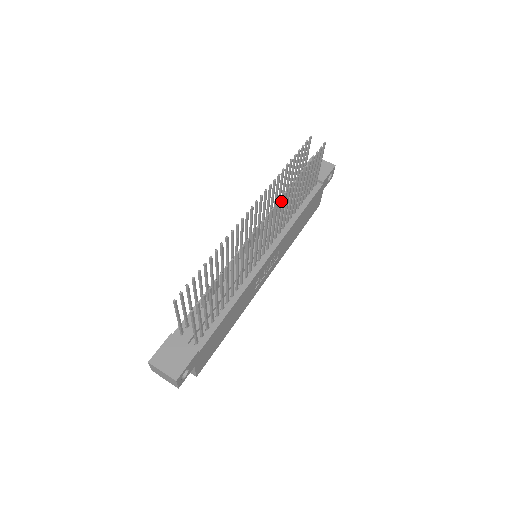
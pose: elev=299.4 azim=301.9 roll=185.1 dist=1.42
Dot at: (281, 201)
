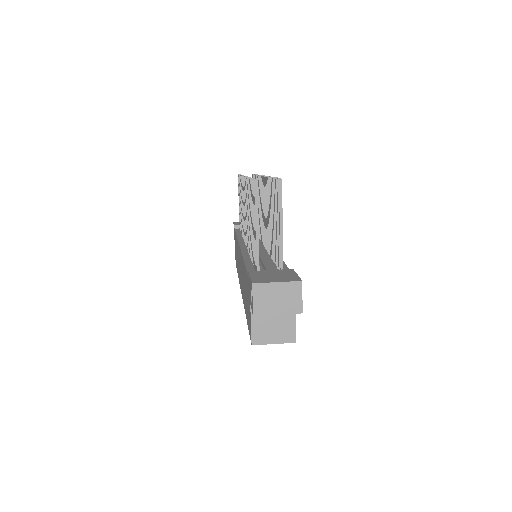
Dot at: occluded
